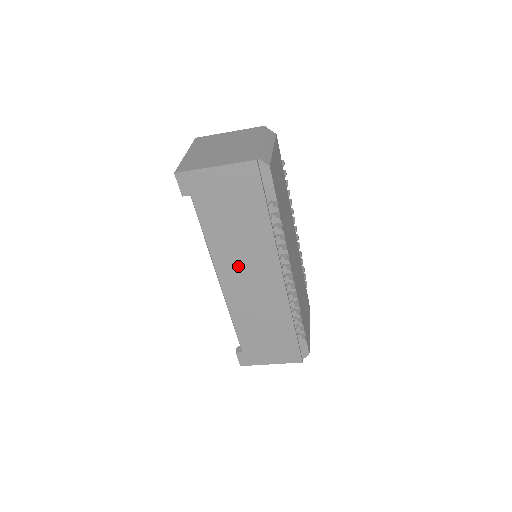
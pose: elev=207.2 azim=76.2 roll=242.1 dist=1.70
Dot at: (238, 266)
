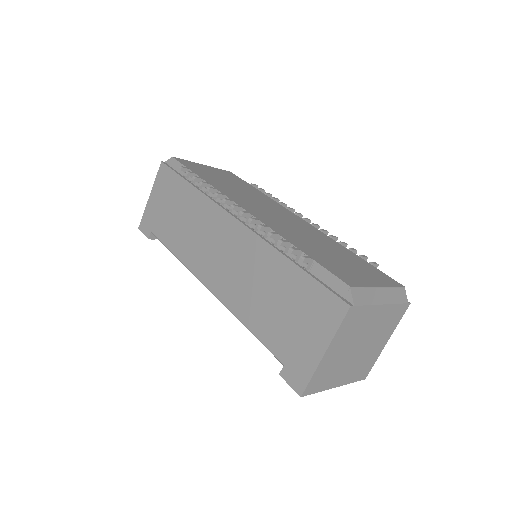
Dot at: (204, 252)
